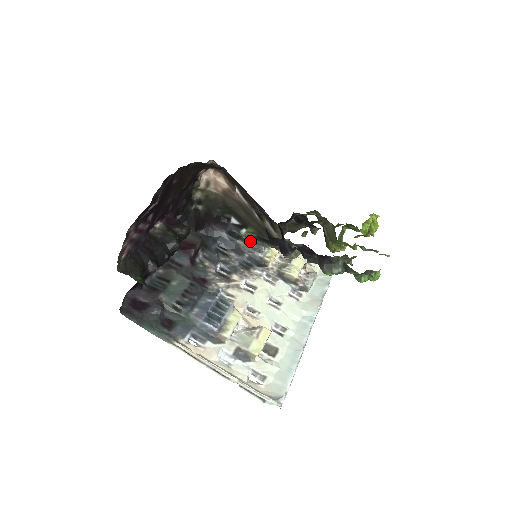
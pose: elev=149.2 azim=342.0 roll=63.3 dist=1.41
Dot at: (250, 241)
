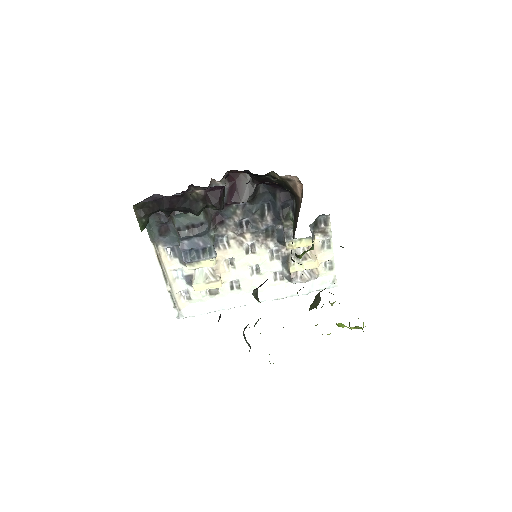
Dot at: (292, 224)
